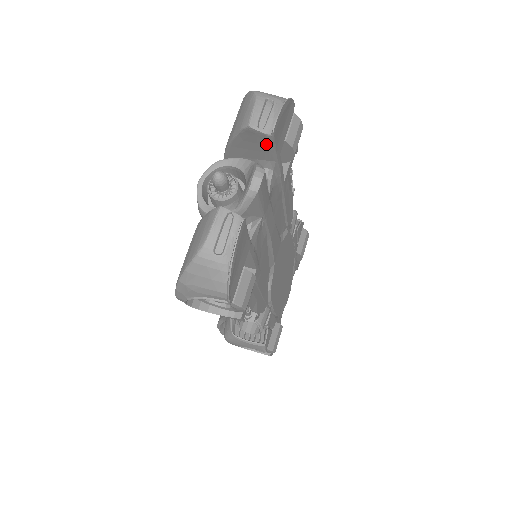
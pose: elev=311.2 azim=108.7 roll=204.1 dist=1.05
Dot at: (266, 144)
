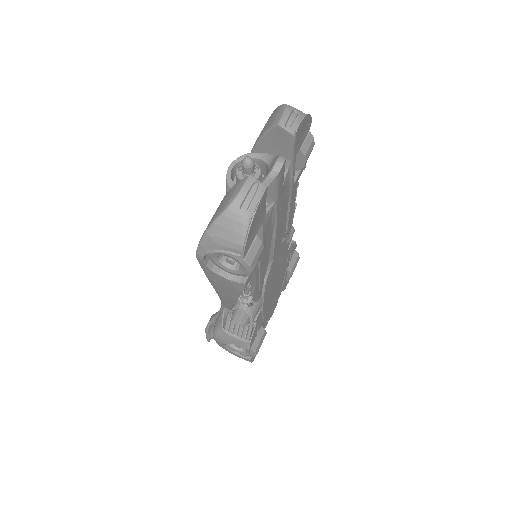
Dot at: (288, 143)
